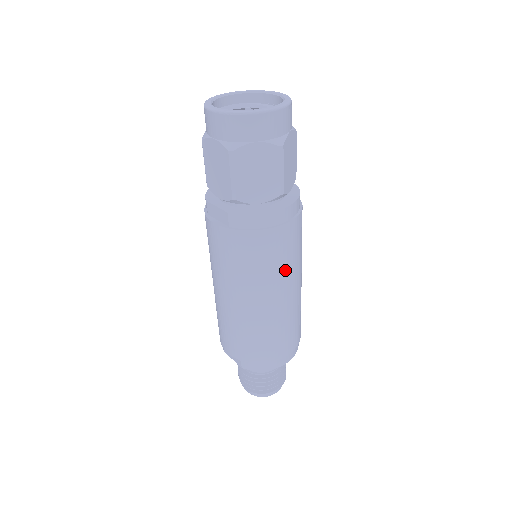
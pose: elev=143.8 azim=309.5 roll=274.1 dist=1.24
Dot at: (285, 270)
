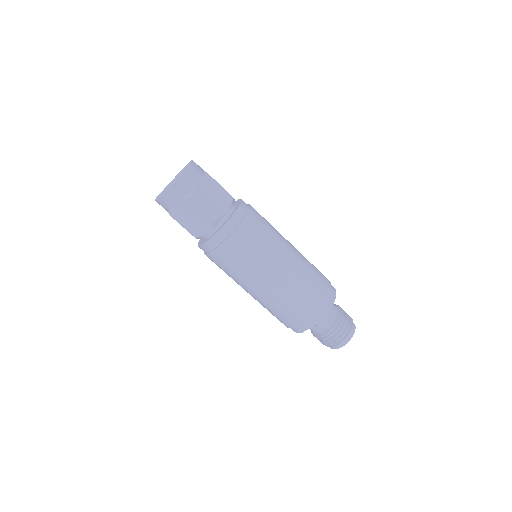
Dot at: (275, 235)
